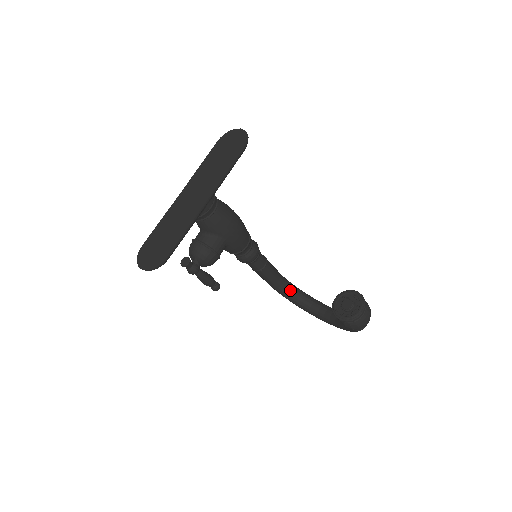
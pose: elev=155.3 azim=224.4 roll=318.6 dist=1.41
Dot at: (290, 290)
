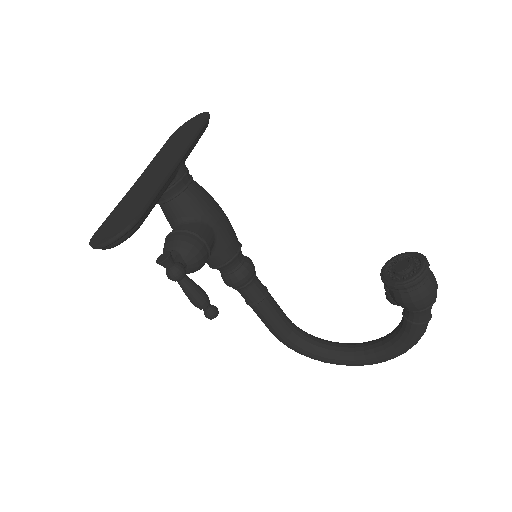
Dot at: (305, 336)
